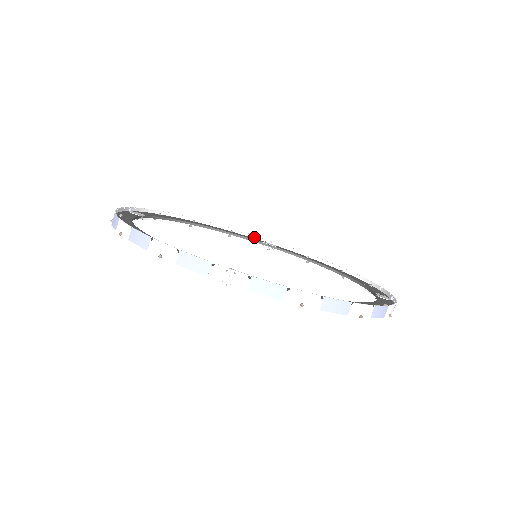
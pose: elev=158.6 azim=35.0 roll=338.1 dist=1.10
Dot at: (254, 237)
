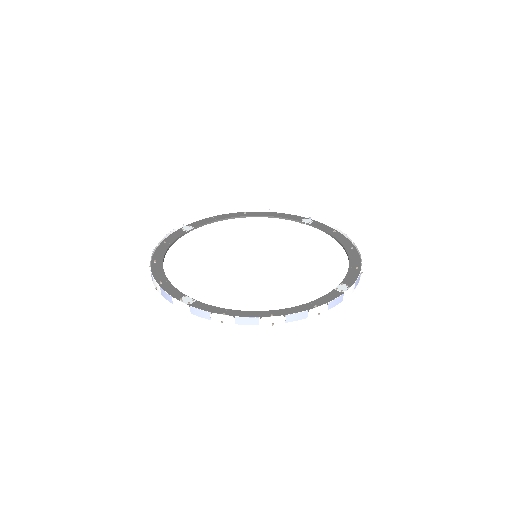
Dot at: (297, 215)
